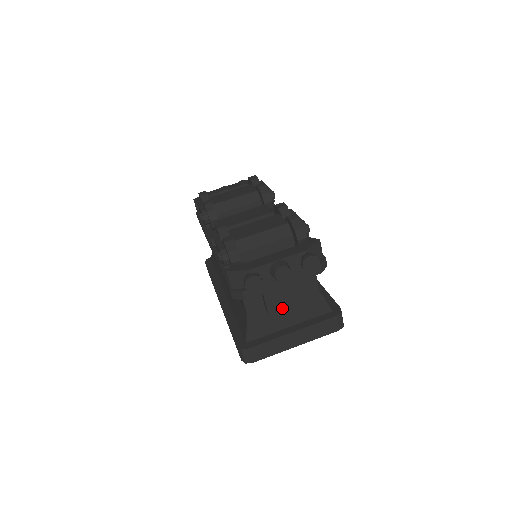
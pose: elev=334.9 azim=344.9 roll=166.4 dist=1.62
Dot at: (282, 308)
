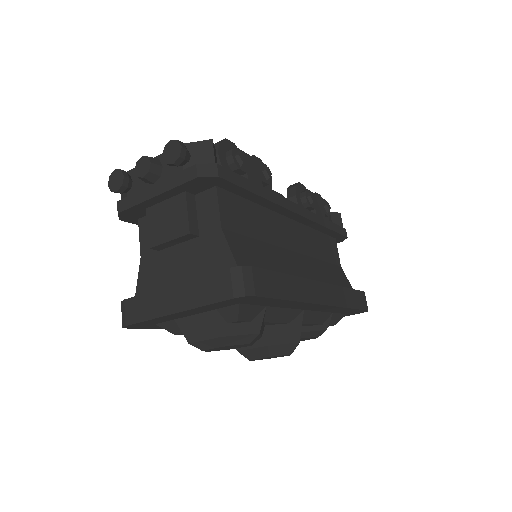
Dot at: (164, 241)
